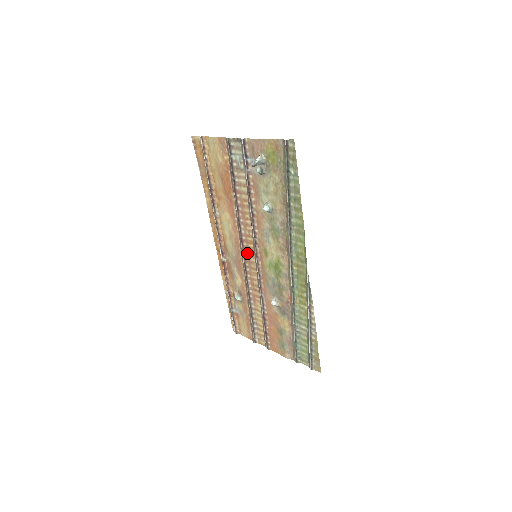
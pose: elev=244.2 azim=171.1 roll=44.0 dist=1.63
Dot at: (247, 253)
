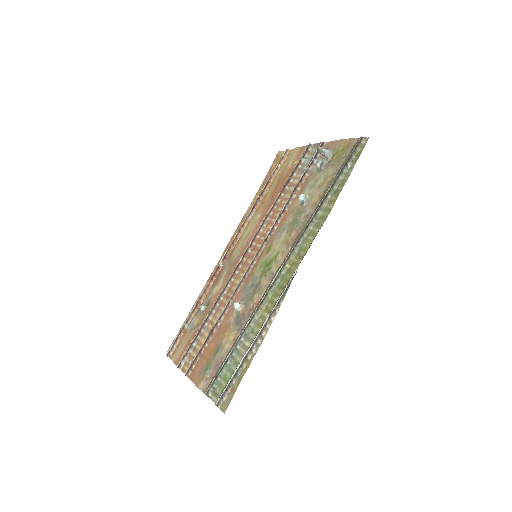
Dot at: (249, 254)
